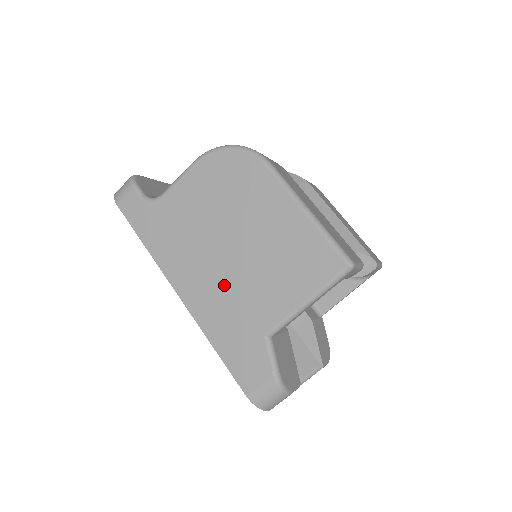
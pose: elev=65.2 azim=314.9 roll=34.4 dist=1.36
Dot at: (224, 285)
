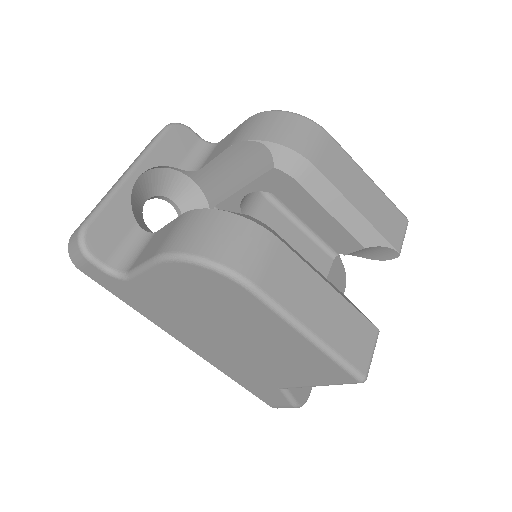
Dot at: (230, 355)
